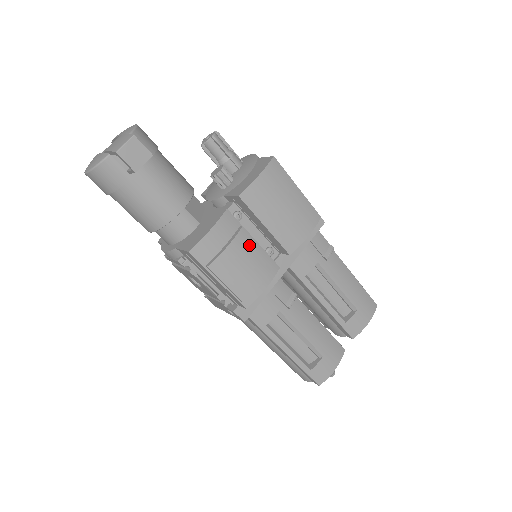
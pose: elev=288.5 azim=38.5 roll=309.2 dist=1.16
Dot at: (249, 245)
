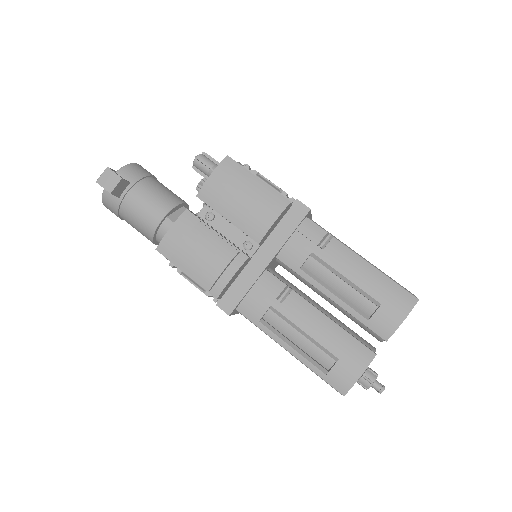
Dot at: (206, 237)
